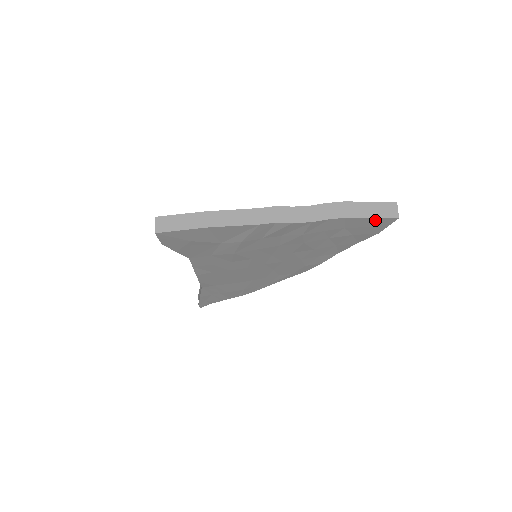
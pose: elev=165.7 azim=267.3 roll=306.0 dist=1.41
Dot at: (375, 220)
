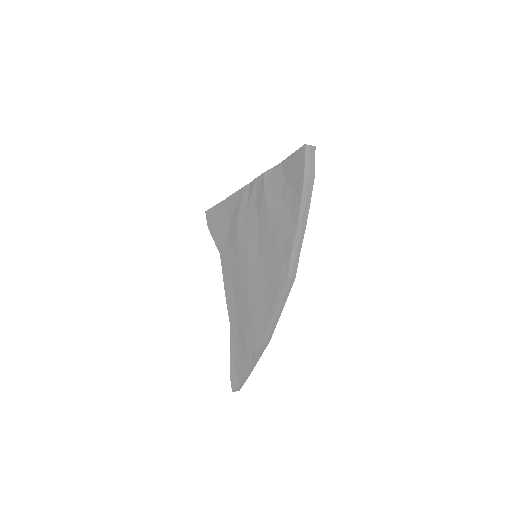
Dot at: (295, 156)
